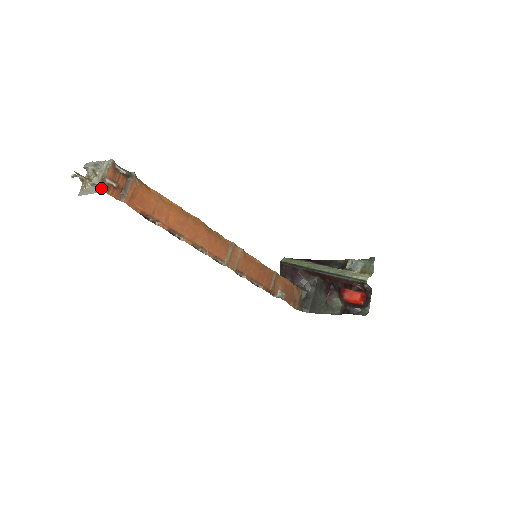
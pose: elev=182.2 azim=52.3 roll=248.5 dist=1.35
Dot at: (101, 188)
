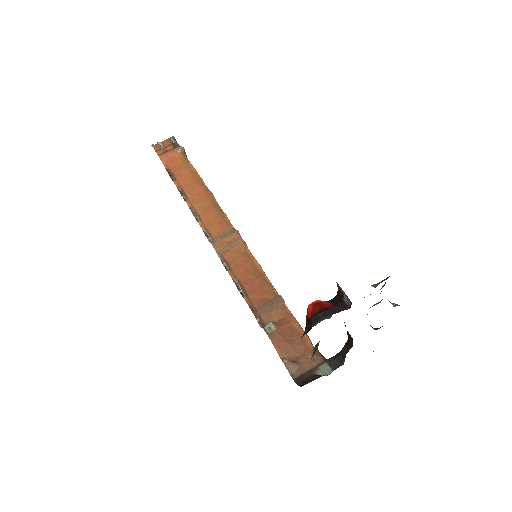
Dot at: (153, 146)
